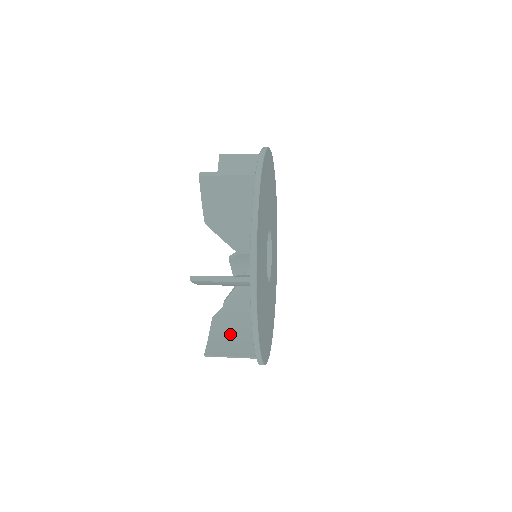
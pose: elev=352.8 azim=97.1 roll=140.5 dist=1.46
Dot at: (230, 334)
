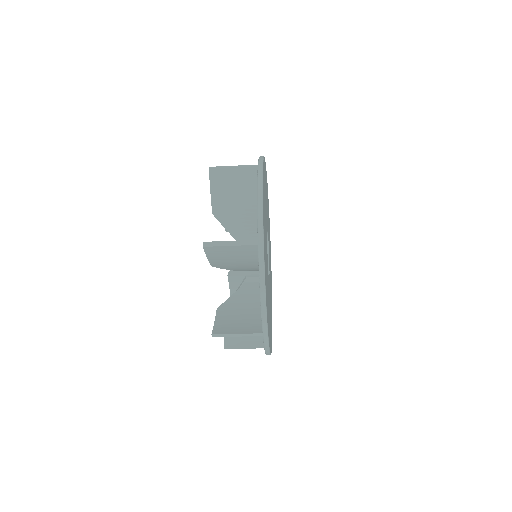
Dot at: occluded
